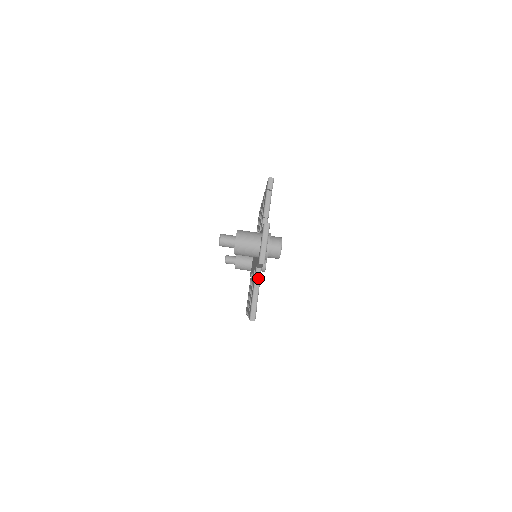
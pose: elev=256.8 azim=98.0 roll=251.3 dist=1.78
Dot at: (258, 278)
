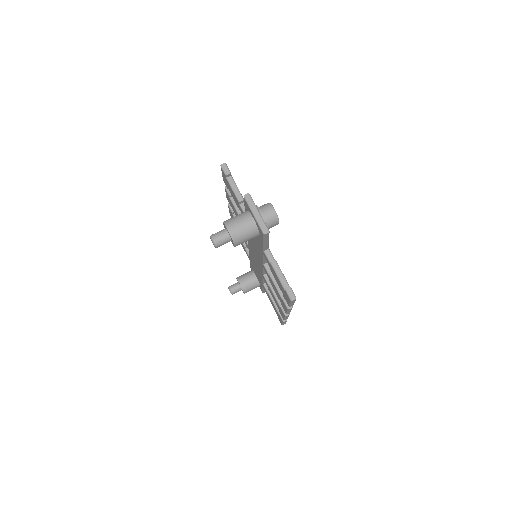
Dot at: (272, 259)
